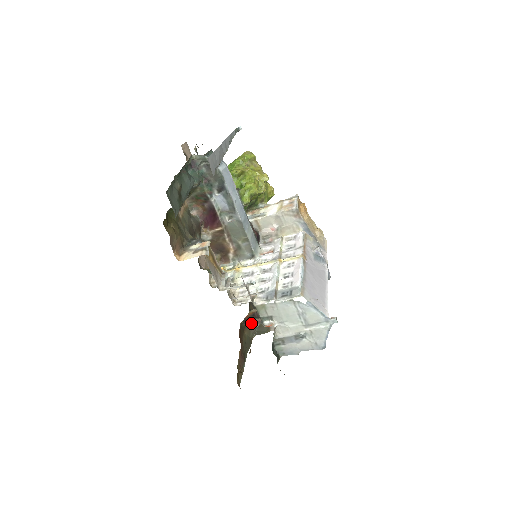
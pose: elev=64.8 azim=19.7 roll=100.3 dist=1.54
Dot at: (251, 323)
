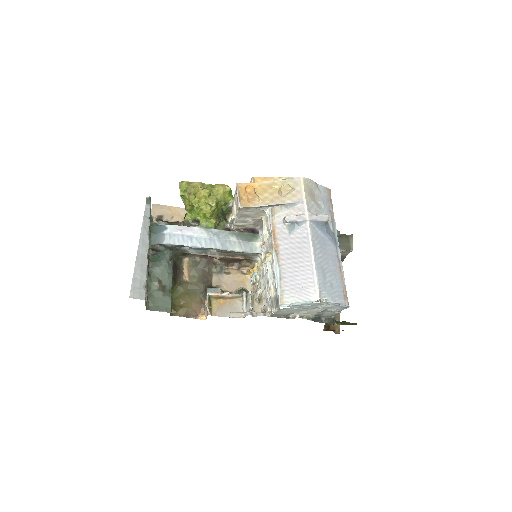
Dot at: occluded
